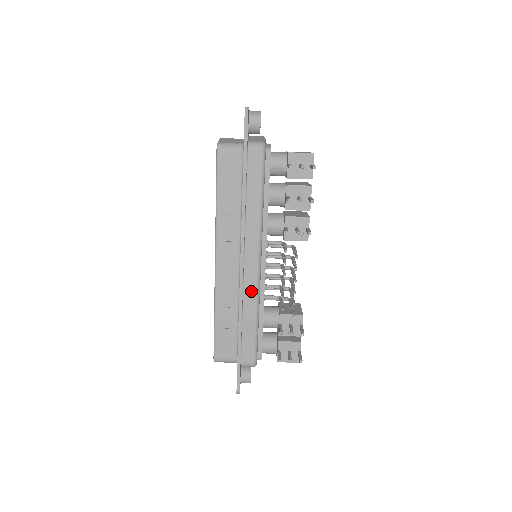
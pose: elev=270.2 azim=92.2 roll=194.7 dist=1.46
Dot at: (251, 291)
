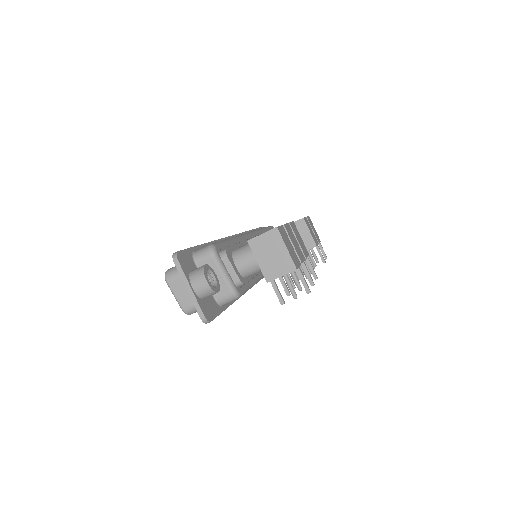
Dot at: occluded
